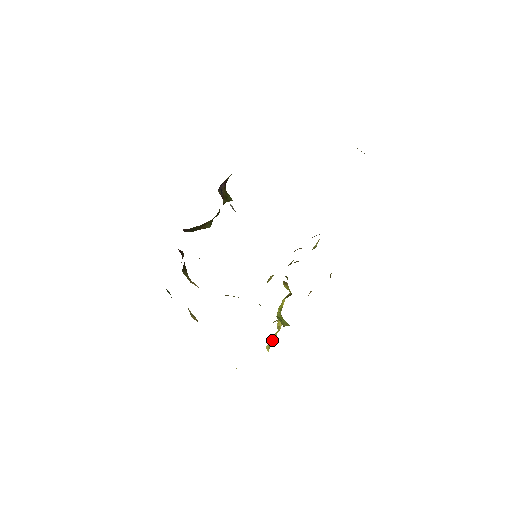
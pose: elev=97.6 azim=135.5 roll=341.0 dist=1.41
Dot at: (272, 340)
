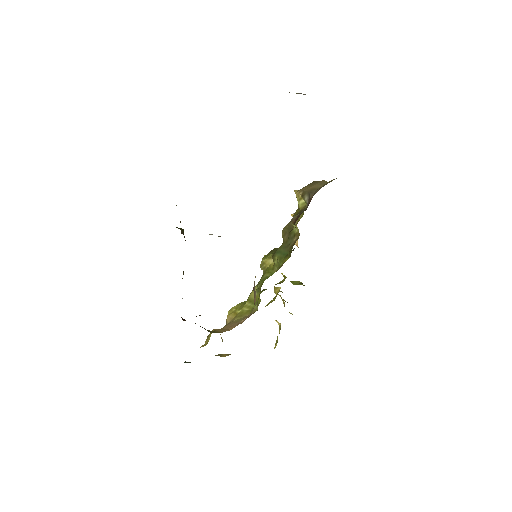
Dot at: occluded
